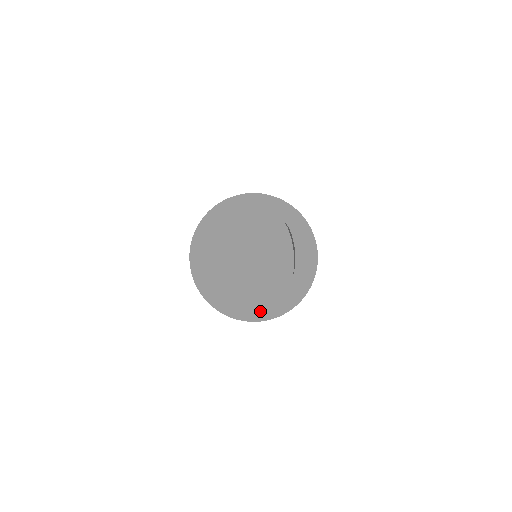
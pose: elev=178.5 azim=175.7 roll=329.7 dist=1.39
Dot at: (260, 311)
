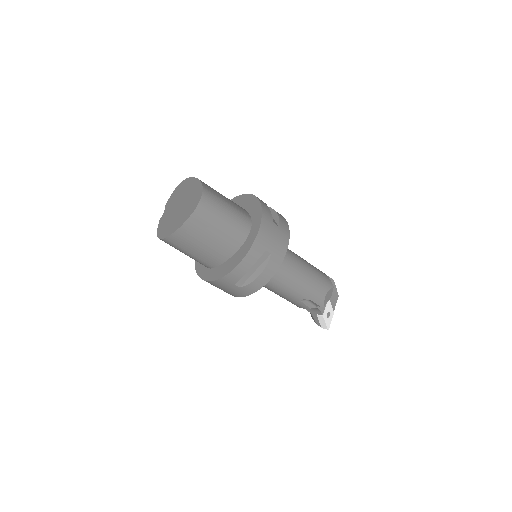
Dot at: (196, 206)
